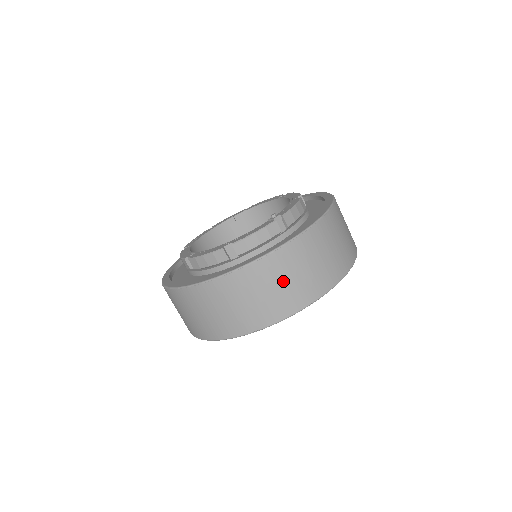
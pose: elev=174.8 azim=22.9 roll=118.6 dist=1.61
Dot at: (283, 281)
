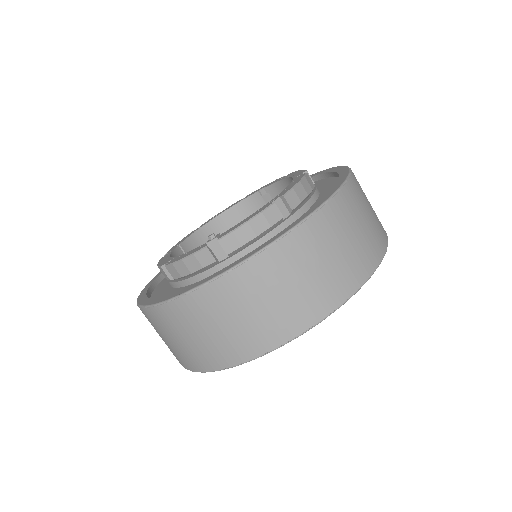
Dot at: (192, 334)
